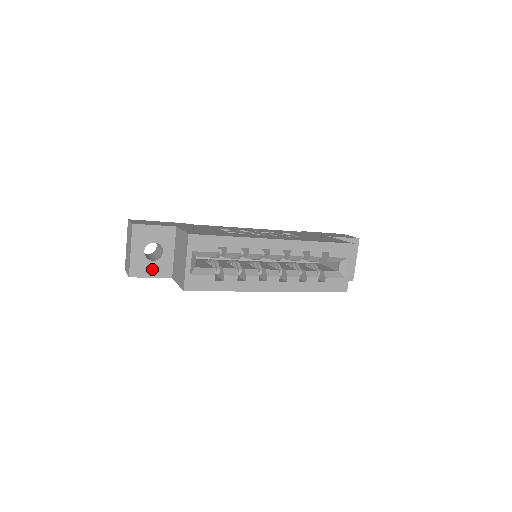
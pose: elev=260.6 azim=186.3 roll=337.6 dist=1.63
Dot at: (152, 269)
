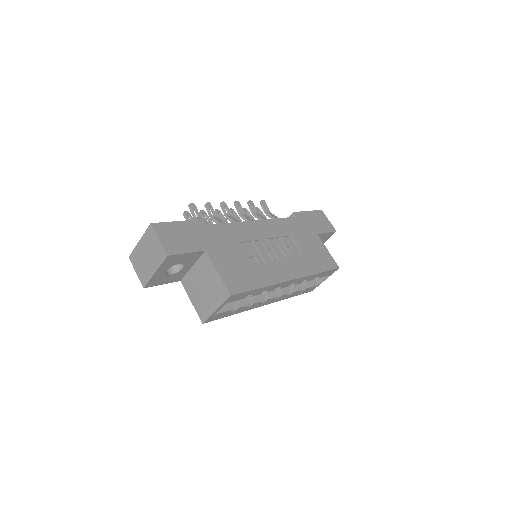
Dot at: (167, 279)
